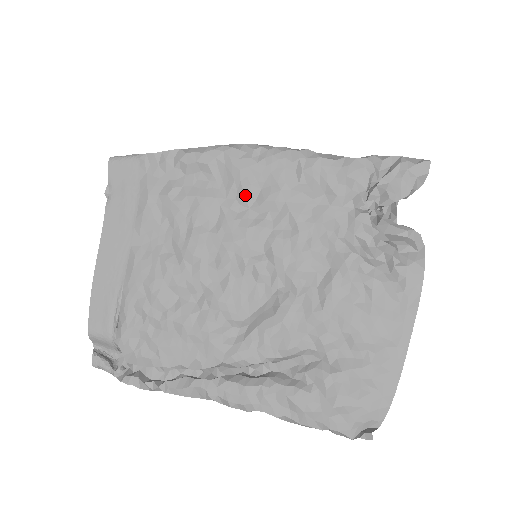
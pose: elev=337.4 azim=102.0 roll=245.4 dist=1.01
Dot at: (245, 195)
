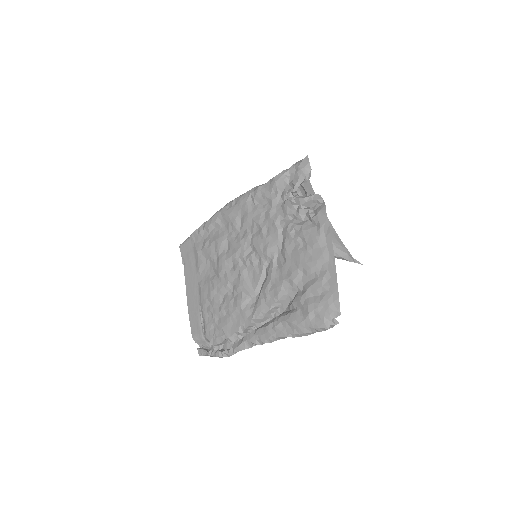
Dot at: (235, 226)
